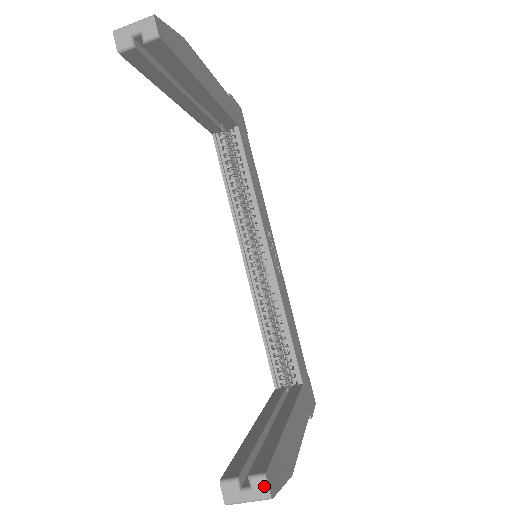
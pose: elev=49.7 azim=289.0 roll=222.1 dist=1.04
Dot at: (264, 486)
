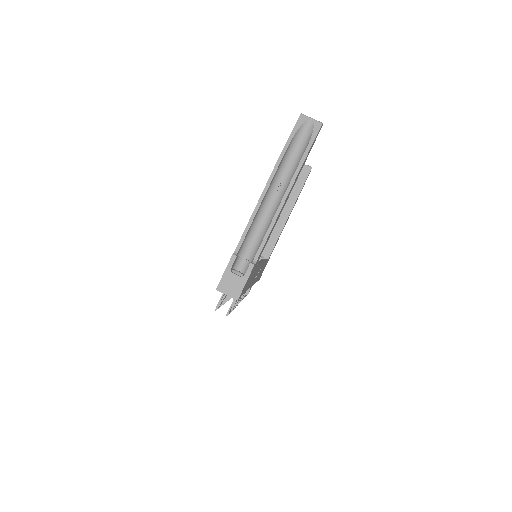
Dot at: occluded
